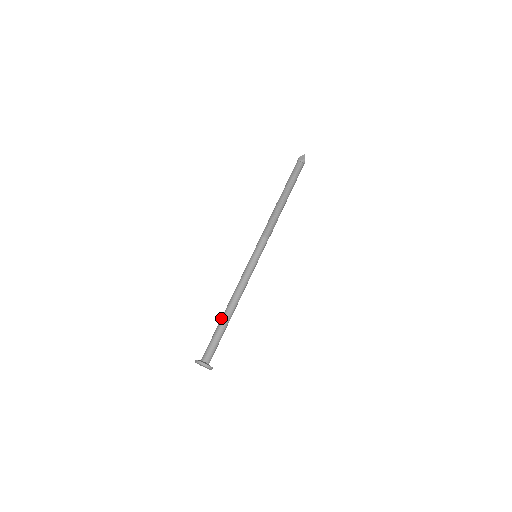
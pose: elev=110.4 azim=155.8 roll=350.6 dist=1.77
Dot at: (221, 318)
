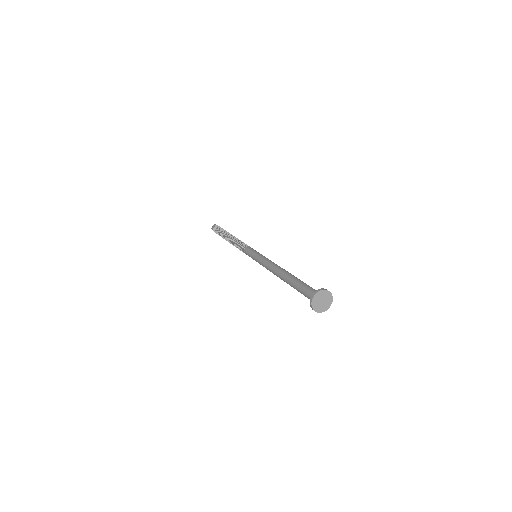
Dot at: (290, 275)
